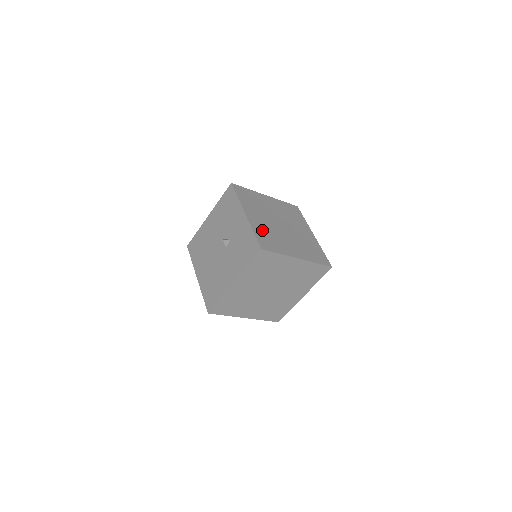
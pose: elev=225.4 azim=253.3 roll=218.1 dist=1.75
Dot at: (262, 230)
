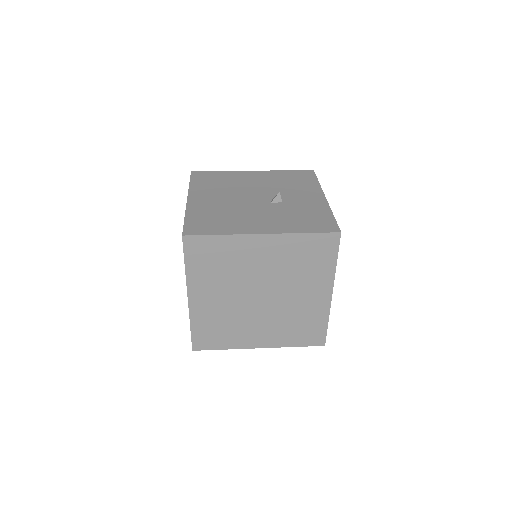
Dot at: occluded
